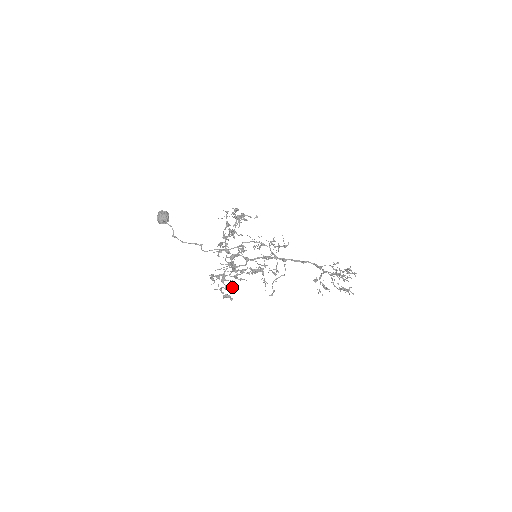
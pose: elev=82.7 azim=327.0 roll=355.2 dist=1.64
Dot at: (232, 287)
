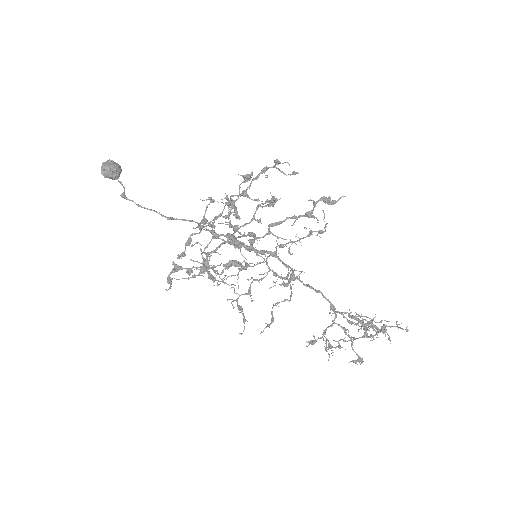
Dot at: occluded
